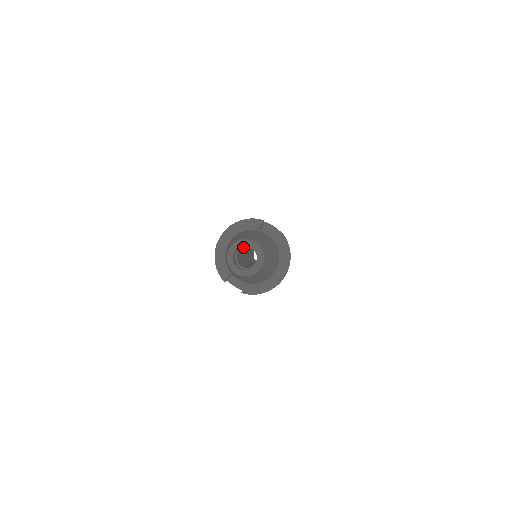
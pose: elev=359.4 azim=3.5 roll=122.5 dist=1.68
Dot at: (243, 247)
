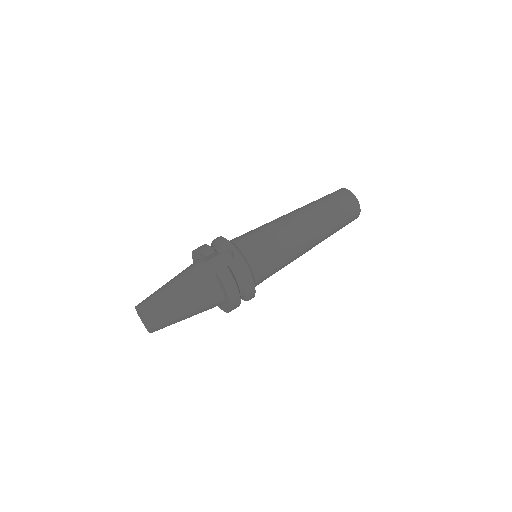
Dot at: occluded
